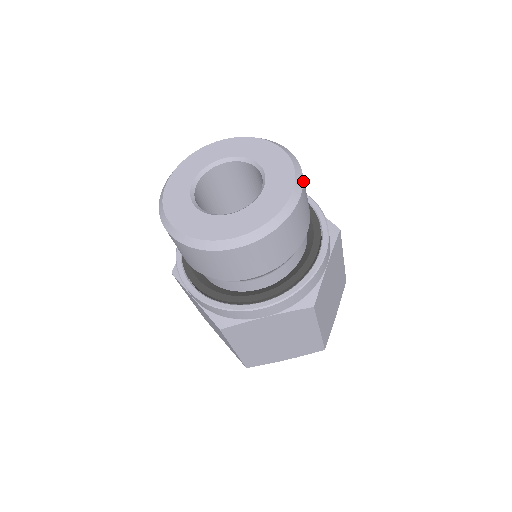
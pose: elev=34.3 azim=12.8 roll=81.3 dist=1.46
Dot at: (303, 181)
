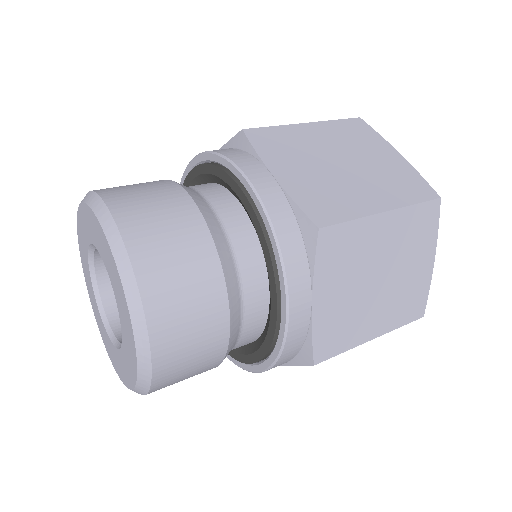
Dot at: (150, 391)
